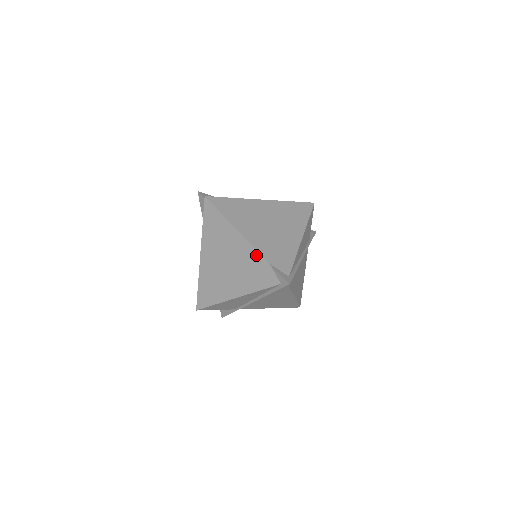
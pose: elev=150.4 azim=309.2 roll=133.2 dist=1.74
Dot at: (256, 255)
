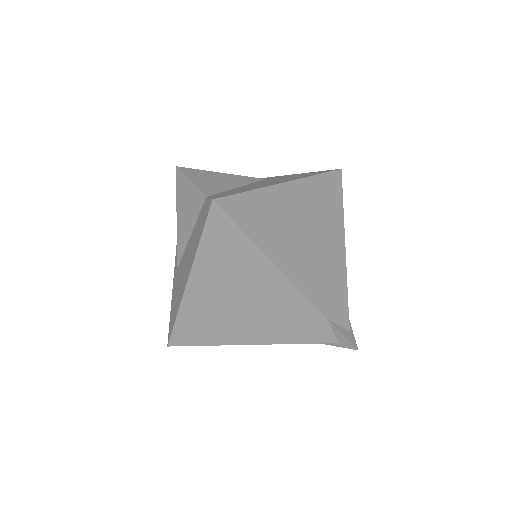
Dot at: (305, 304)
